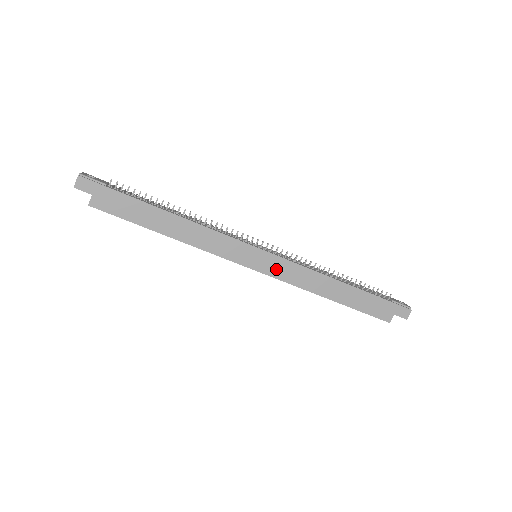
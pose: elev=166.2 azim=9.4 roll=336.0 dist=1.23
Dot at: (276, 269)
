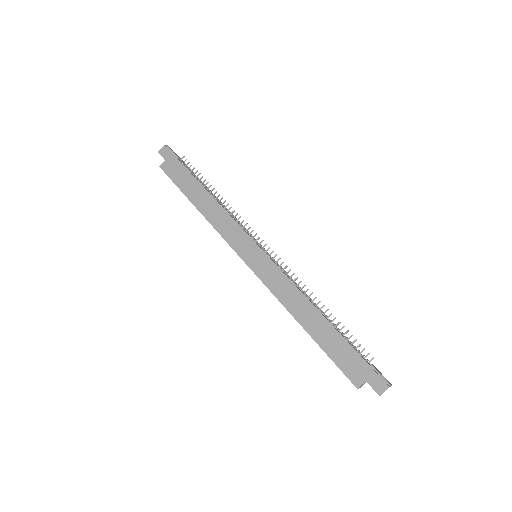
Dot at: (264, 270)
